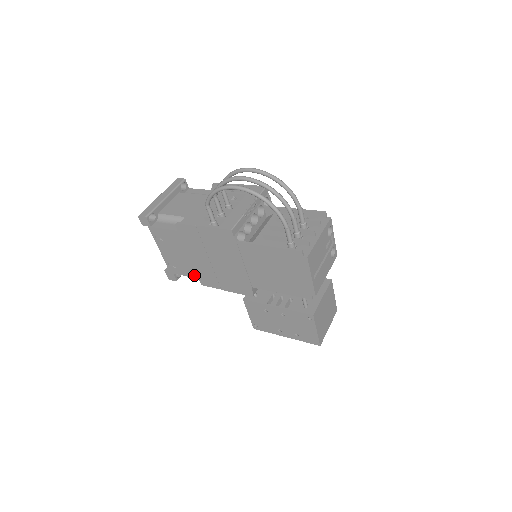
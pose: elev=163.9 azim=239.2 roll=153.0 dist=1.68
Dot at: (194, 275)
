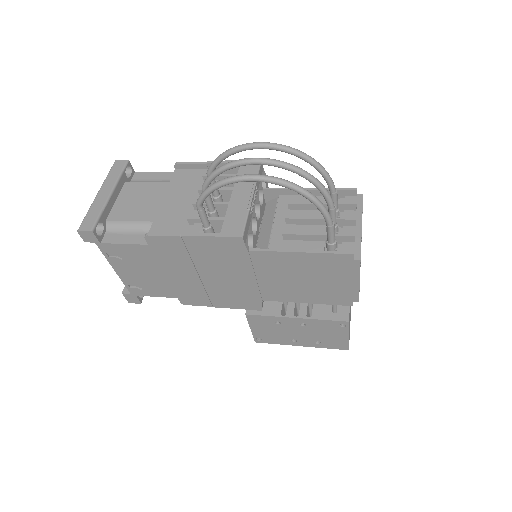
Dot at: (171, 295)
